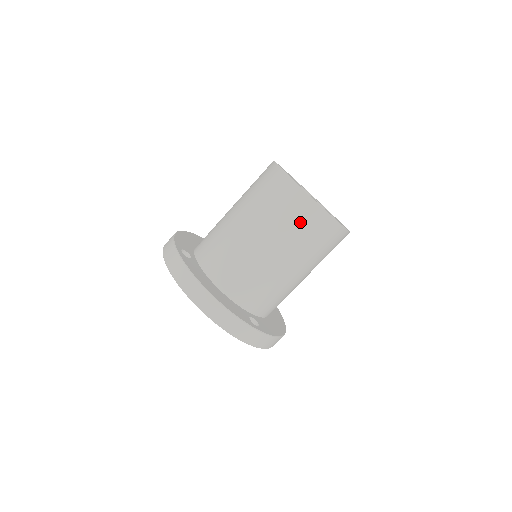
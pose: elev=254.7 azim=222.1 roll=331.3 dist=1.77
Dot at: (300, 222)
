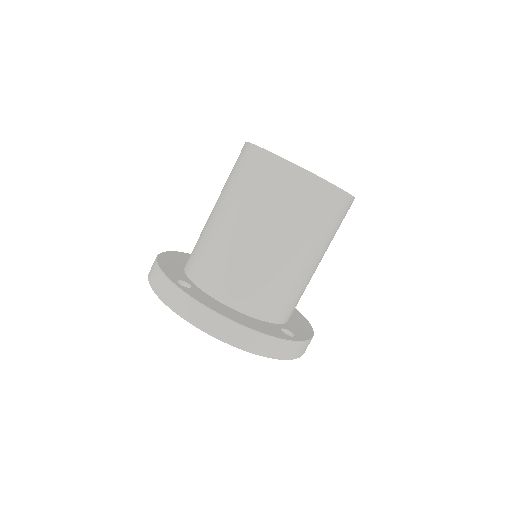
Dot at: (310, 207)
